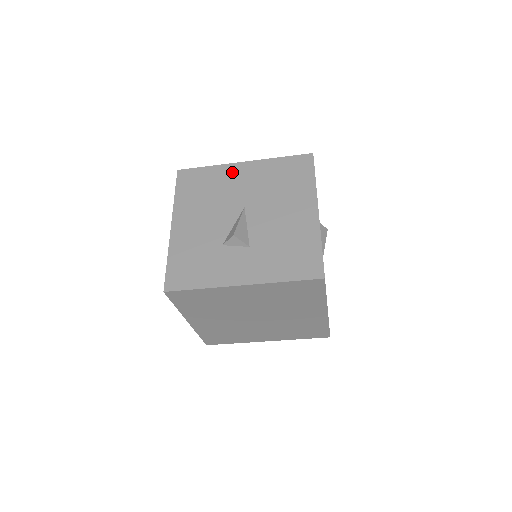
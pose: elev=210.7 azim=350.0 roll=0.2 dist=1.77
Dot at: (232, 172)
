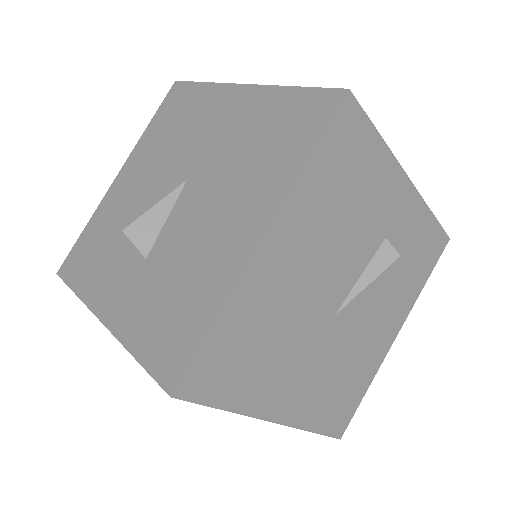
Dot at: (218, 102)
